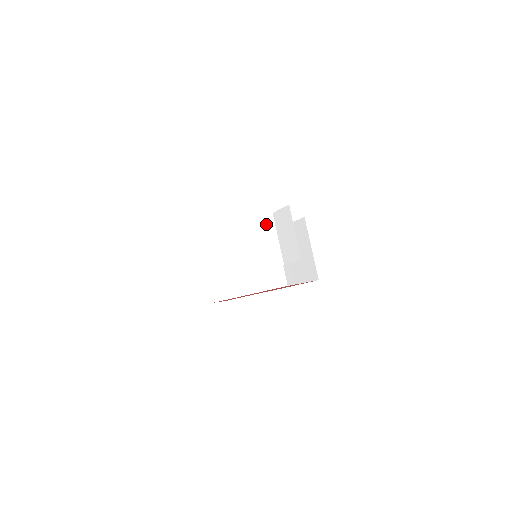
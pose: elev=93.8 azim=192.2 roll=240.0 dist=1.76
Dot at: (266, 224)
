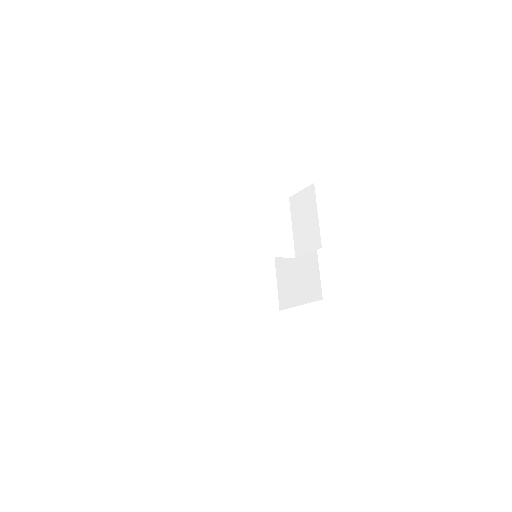
Dot at: (280, 207)
